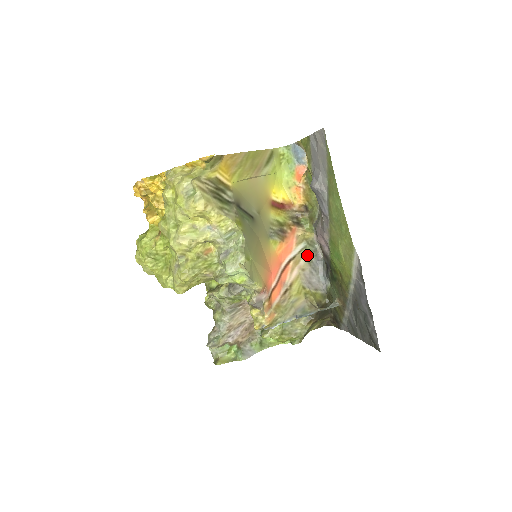
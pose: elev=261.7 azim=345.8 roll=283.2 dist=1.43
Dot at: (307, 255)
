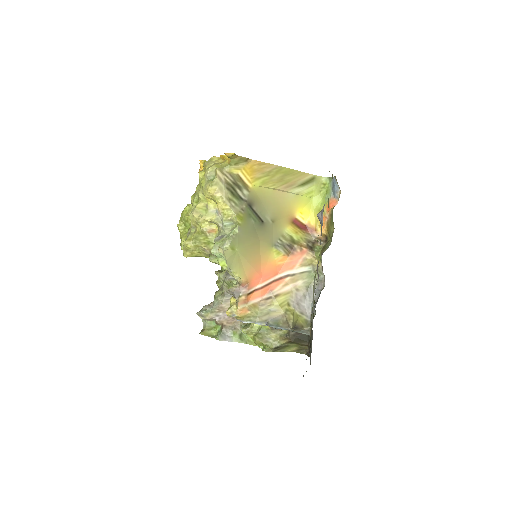
Dot at: (308, 279)
